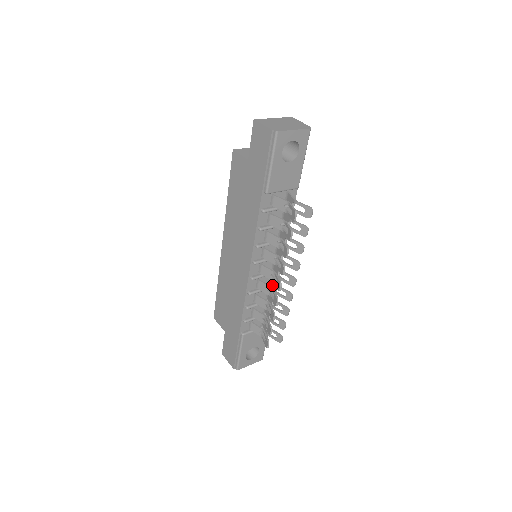
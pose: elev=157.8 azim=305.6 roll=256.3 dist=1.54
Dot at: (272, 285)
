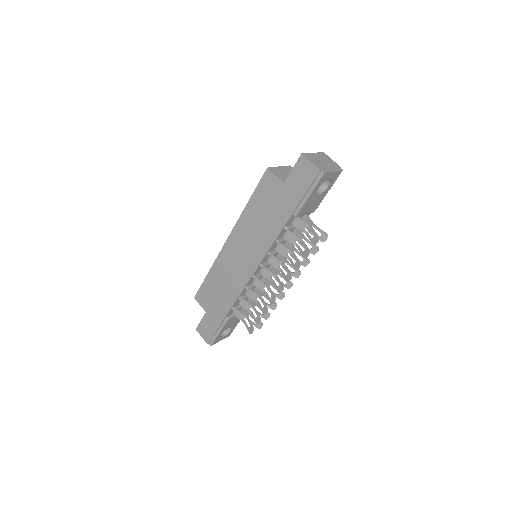
Dot at: occluded
